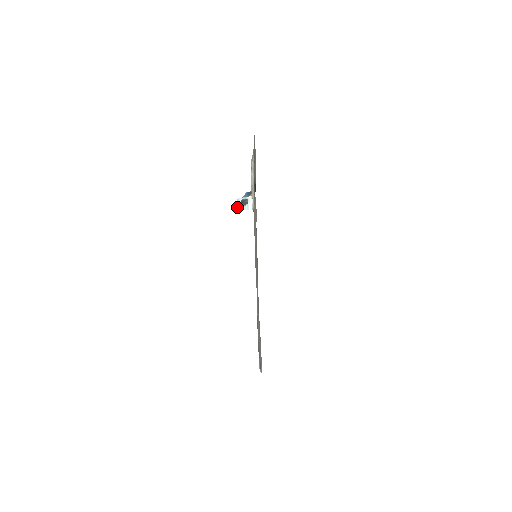
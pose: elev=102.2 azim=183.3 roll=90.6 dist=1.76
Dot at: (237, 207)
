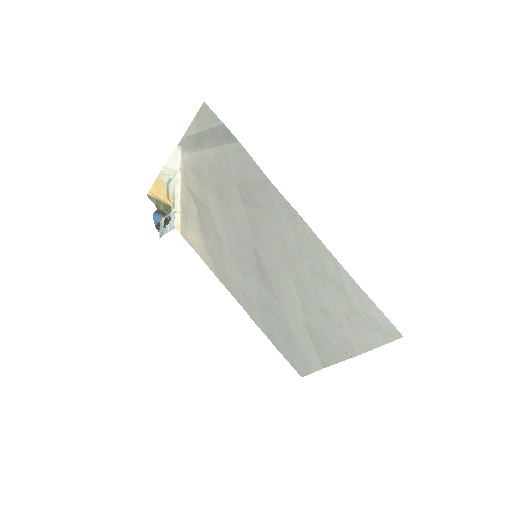
Dot at: (160, 232)
